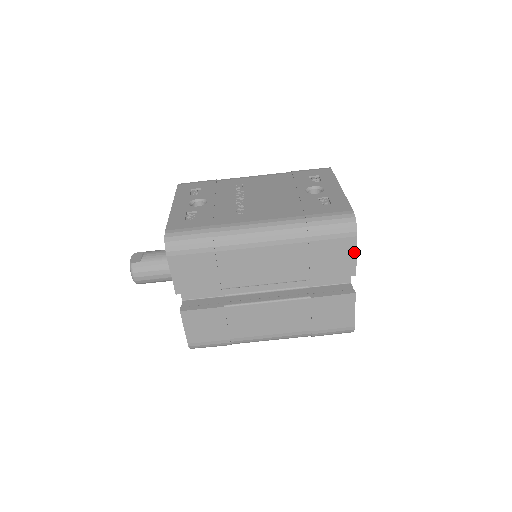
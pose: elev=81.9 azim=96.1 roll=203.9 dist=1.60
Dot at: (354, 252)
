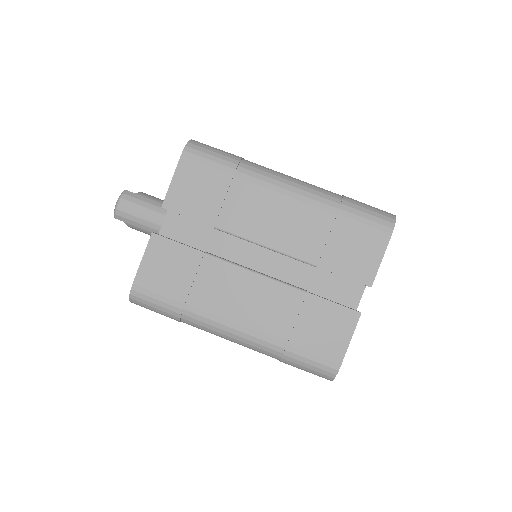
Dot at: (381, 254)
